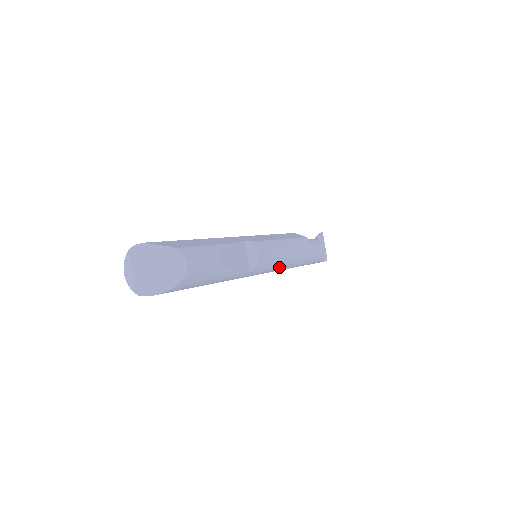
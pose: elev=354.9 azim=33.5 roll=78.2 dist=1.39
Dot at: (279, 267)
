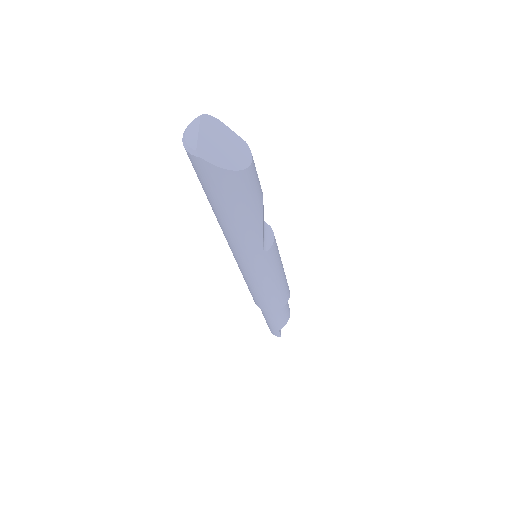
Dot at: (272, 280)
